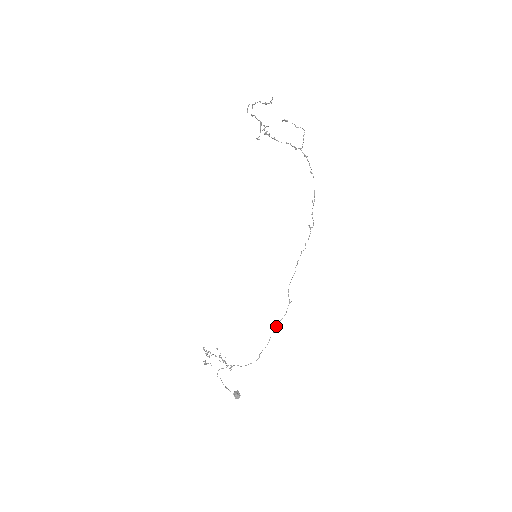
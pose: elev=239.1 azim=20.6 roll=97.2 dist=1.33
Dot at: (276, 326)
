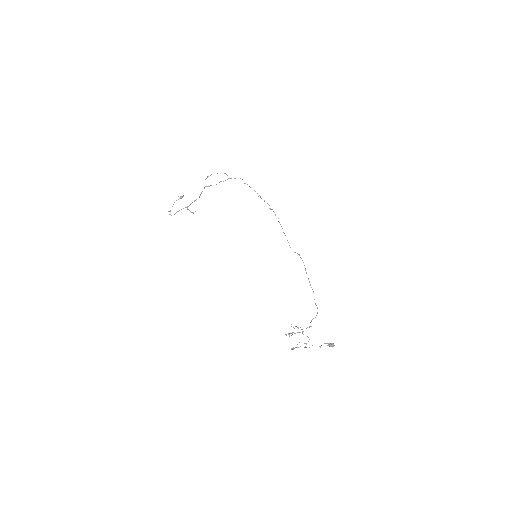
Dot at: occluded
